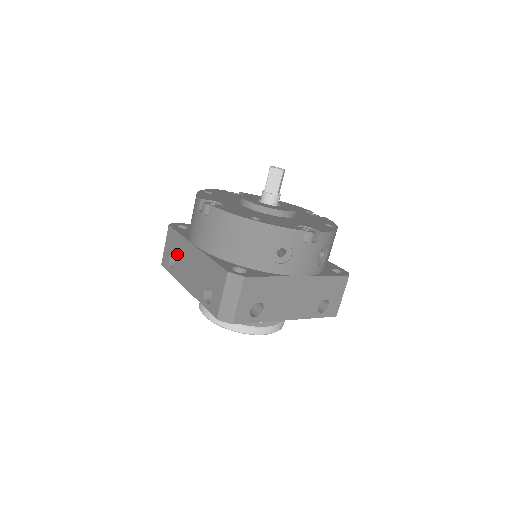
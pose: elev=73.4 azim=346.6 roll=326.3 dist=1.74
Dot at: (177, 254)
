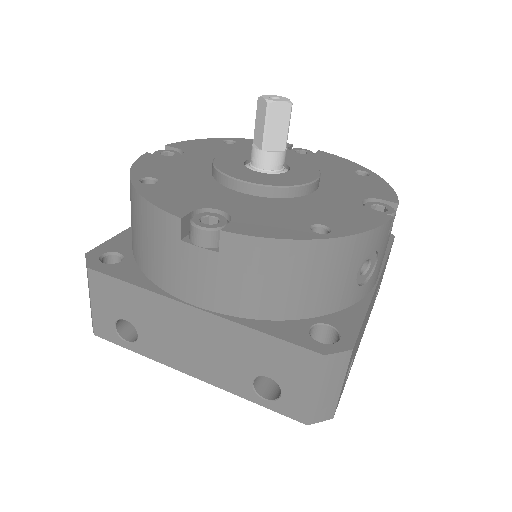
Dot at: (140, 320)
